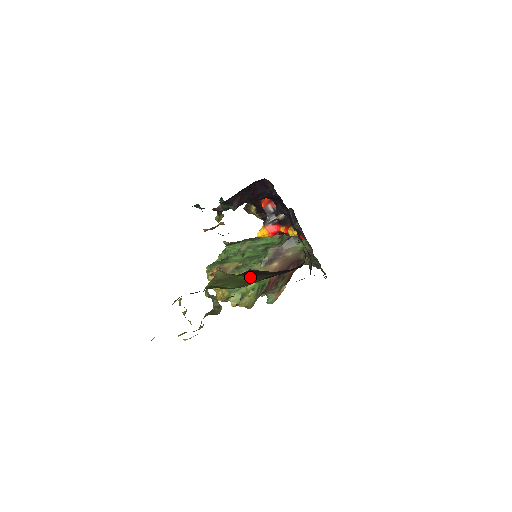
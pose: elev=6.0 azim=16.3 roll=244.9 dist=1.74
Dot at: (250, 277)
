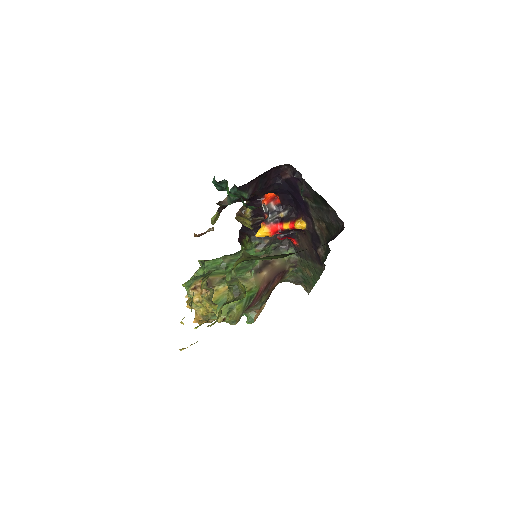
Dot at: (278, 256)
